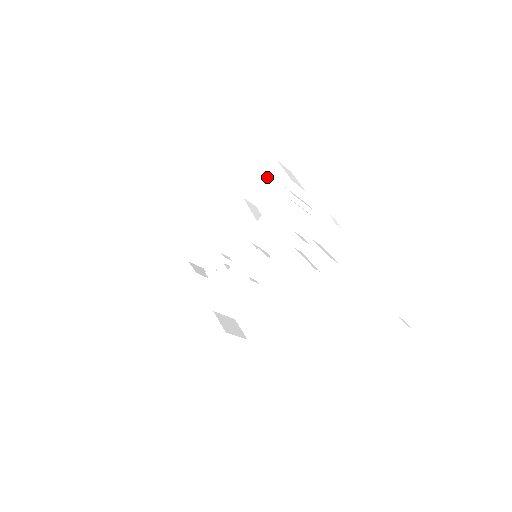
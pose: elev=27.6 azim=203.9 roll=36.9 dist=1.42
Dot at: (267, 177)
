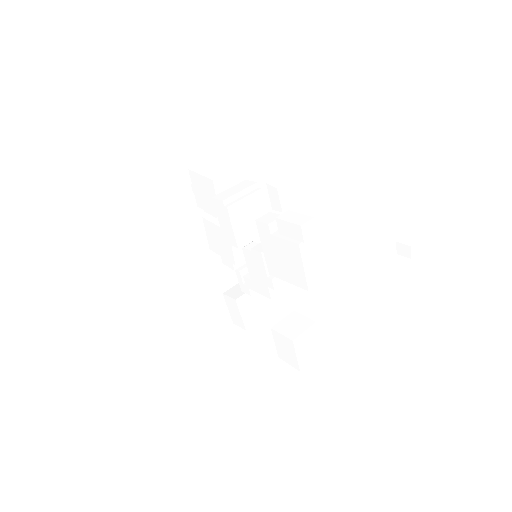
Dot at: (196, 190)
